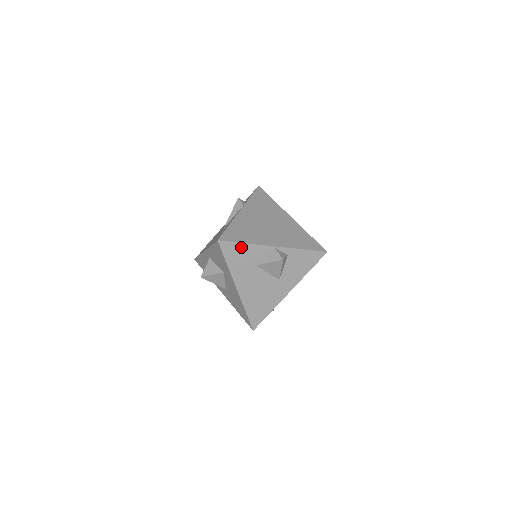
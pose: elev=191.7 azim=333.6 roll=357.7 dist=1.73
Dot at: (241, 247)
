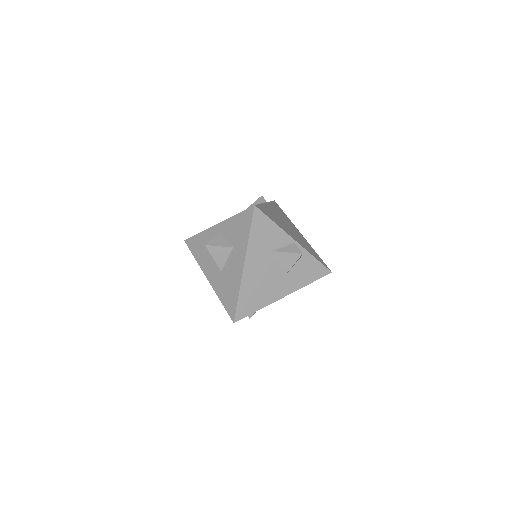
Dot at: (269, 224)
